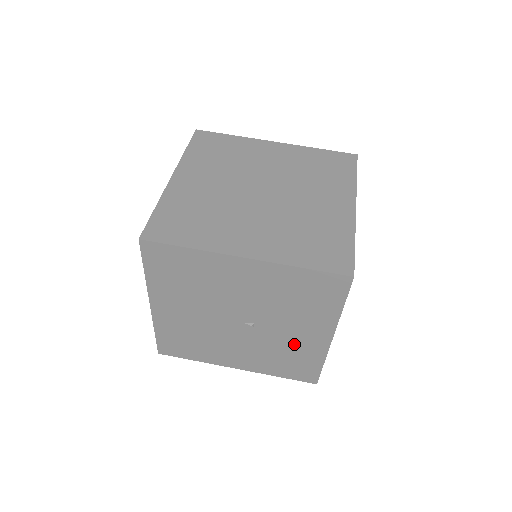
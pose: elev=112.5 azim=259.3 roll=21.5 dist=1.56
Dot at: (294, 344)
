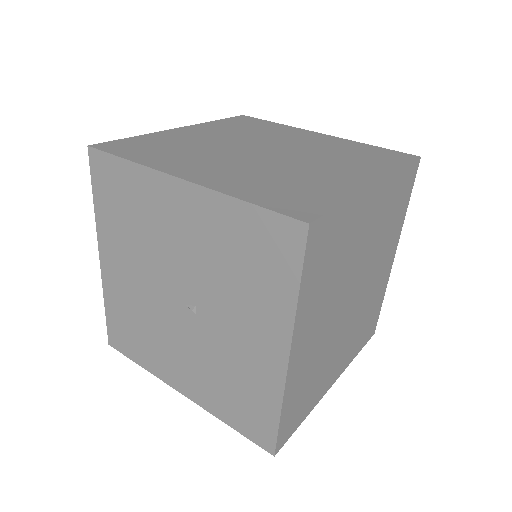
Dot at: (242, 359)
